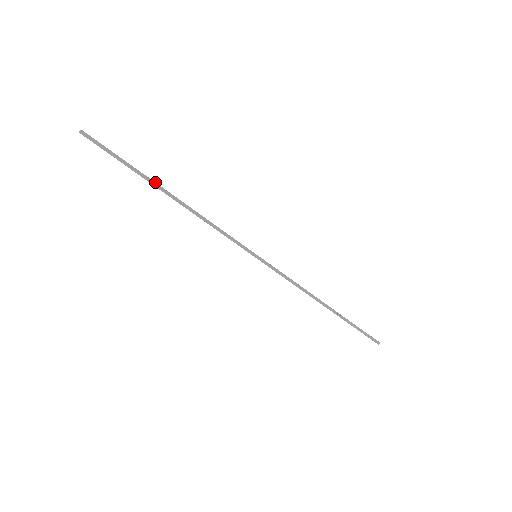
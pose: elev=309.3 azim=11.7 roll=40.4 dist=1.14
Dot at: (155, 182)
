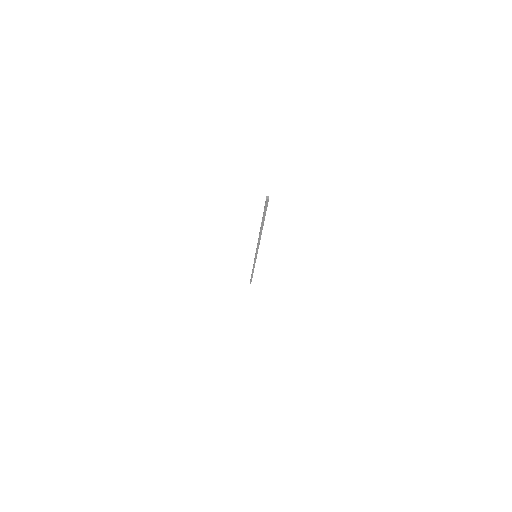
Dot at: occluded
